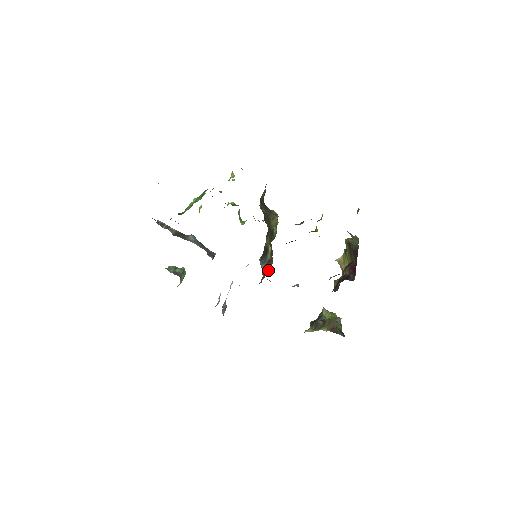
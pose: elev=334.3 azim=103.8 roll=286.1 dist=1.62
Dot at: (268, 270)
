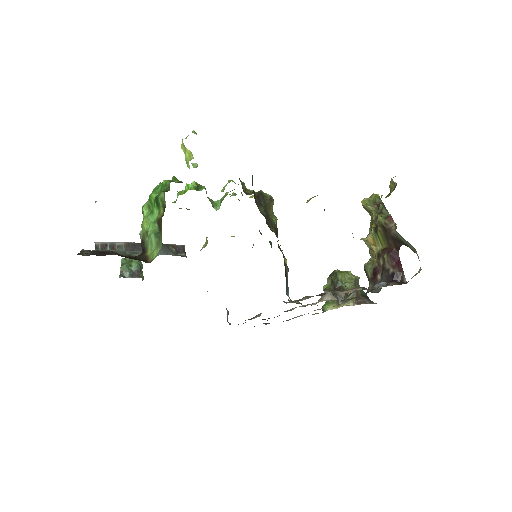
Dot at: occluded
